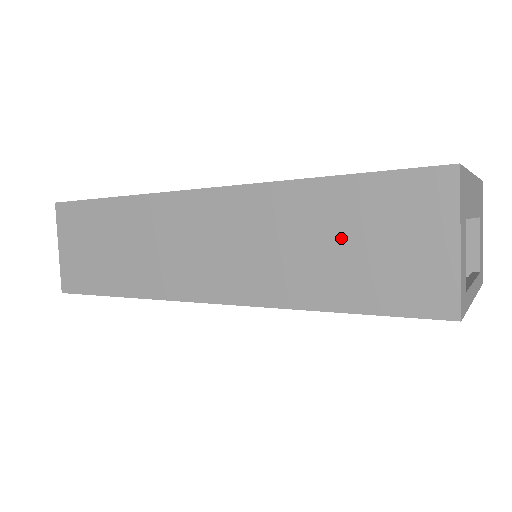
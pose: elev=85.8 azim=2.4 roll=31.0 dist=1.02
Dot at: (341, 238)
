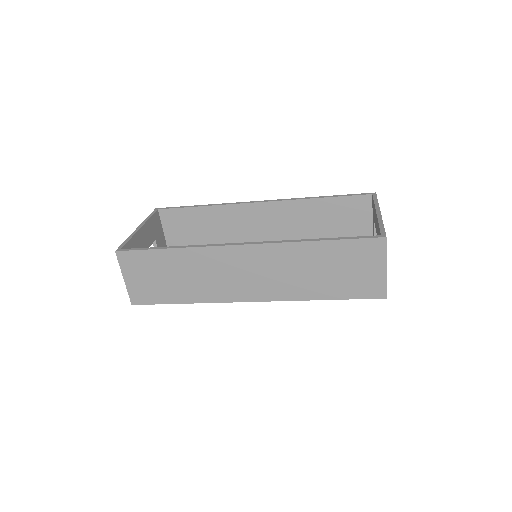
Dot at: (330, 268)
